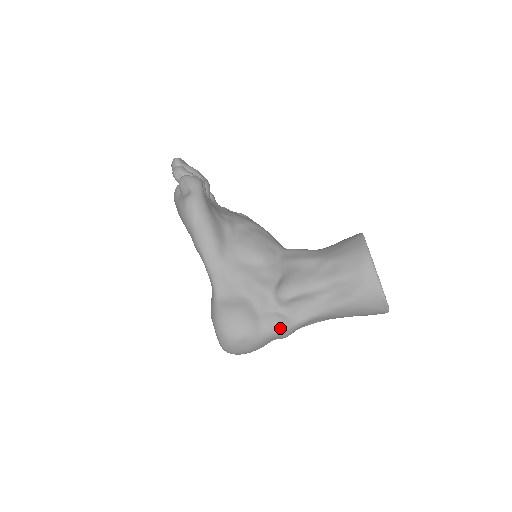
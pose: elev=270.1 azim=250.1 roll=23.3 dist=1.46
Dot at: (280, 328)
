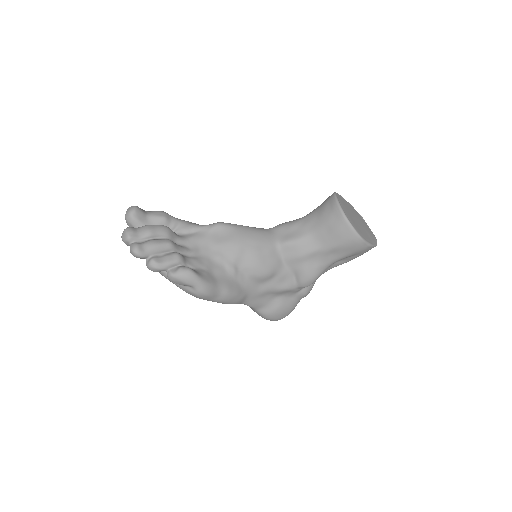
Dot at: (308, 293)
